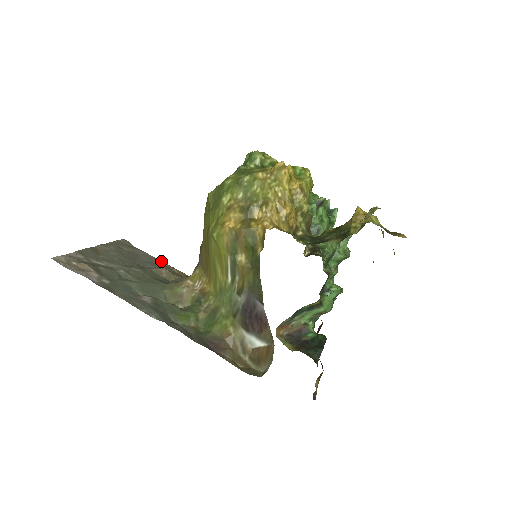
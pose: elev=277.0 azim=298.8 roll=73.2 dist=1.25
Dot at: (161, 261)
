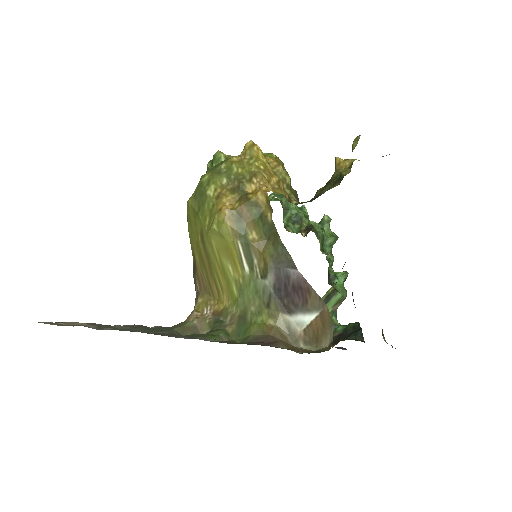
Dot at: occluded
